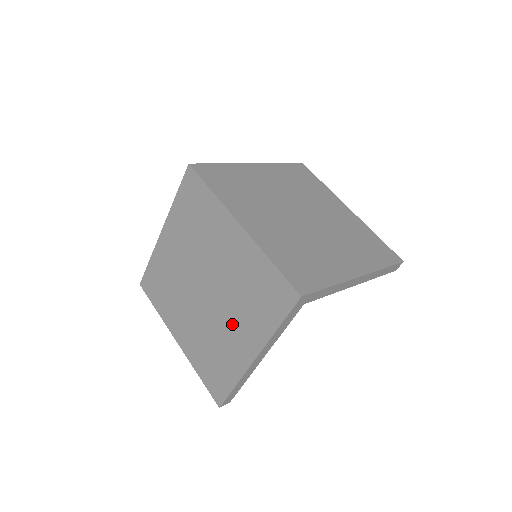
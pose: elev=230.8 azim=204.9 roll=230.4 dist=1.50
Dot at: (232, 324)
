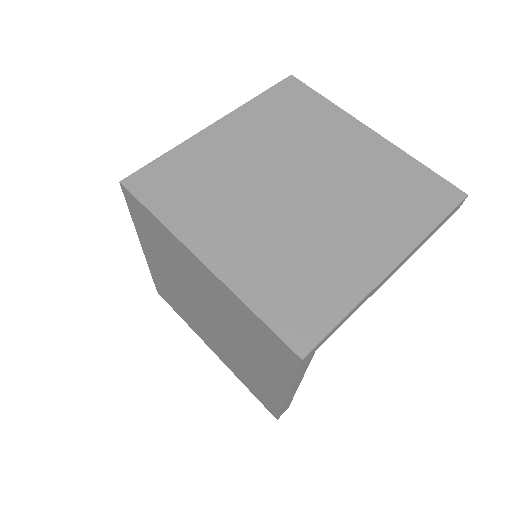
Dot at: (249, 357)
